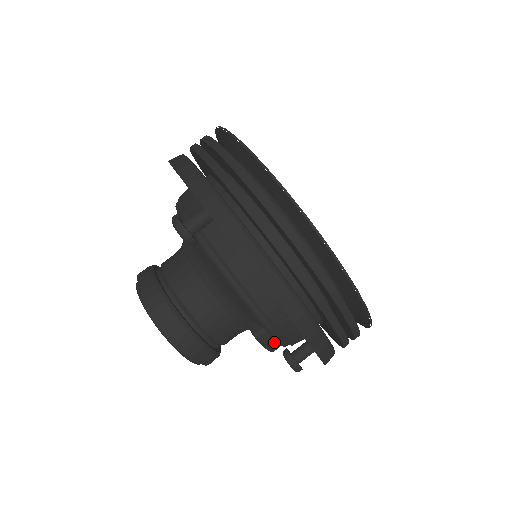
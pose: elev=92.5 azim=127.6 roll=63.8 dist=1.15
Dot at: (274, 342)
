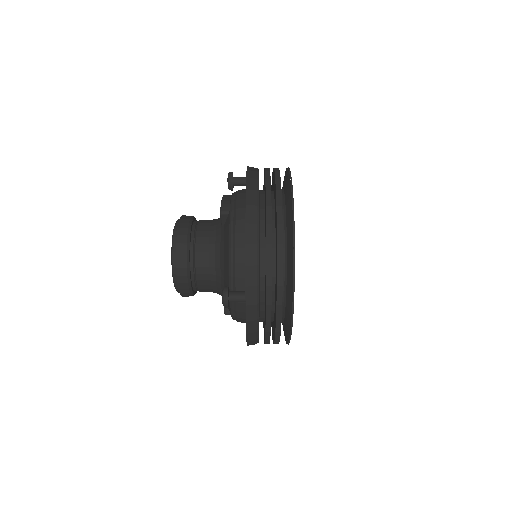
Dot at: occluded
